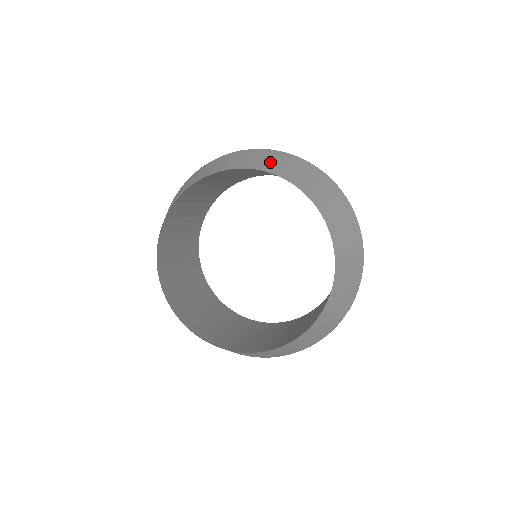
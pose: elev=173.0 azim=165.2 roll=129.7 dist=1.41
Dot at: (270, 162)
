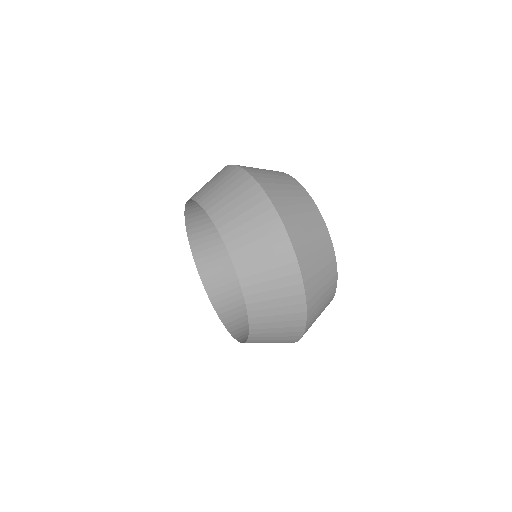
Dot at: (267, 288)
